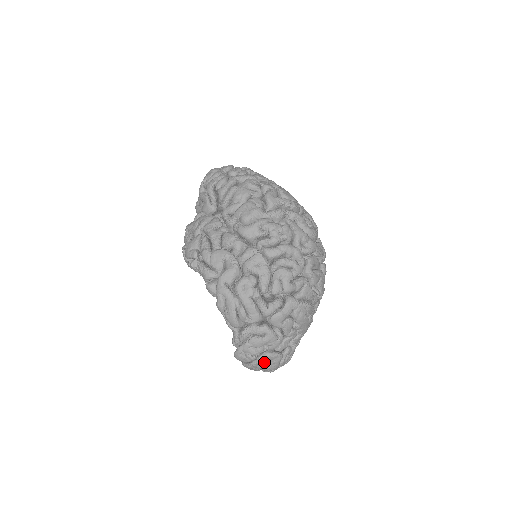
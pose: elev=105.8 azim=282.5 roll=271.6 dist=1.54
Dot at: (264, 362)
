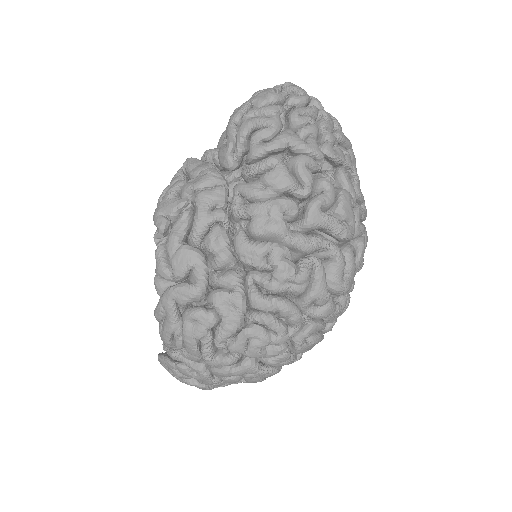
Dot at: occluded
